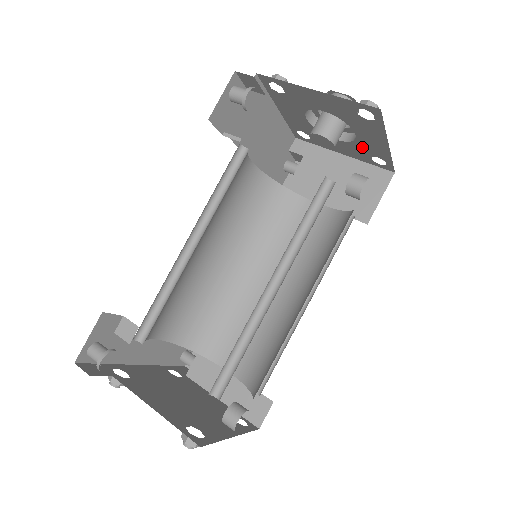
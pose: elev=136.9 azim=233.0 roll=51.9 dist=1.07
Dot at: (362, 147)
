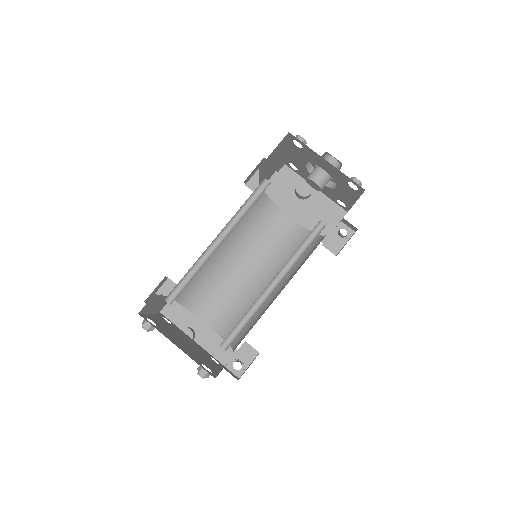
Dot at: (338, 180)
